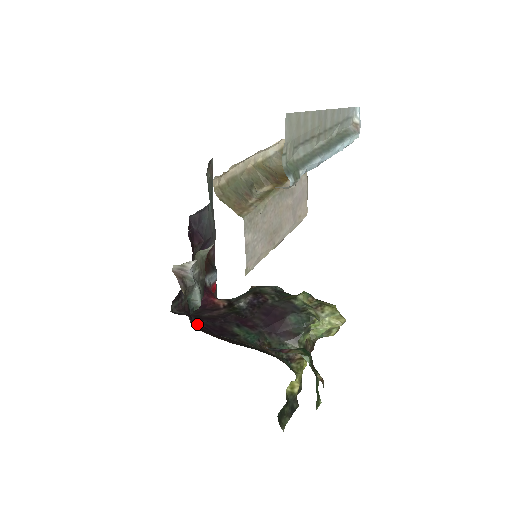
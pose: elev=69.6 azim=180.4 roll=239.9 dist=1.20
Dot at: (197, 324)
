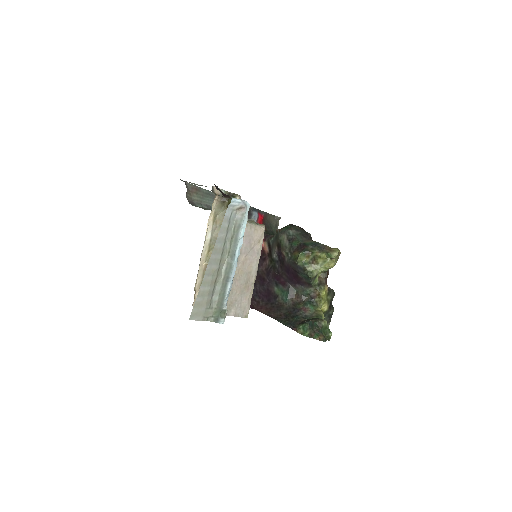
Dot at: (255, 294)
